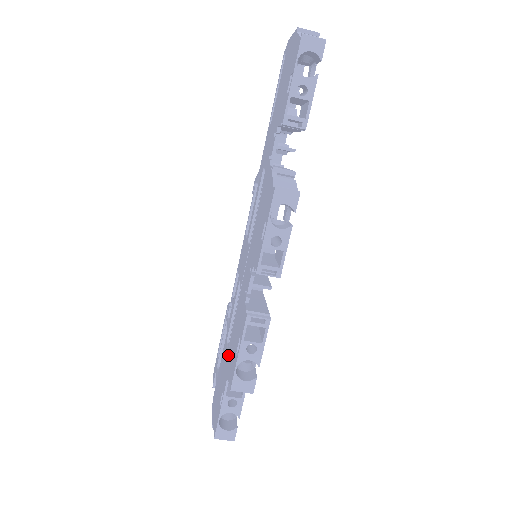
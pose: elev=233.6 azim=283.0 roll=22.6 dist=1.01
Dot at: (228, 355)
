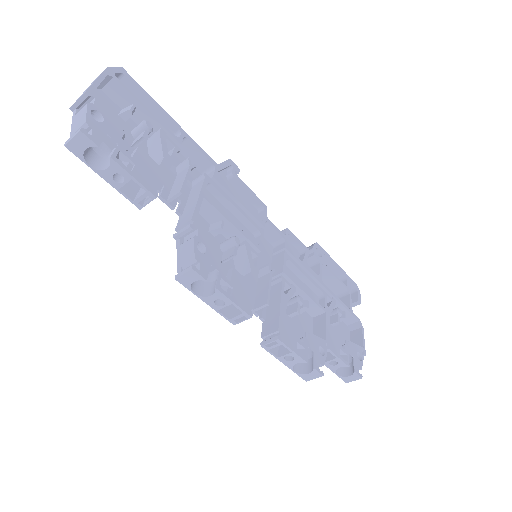
Dot at: (306, 329)
